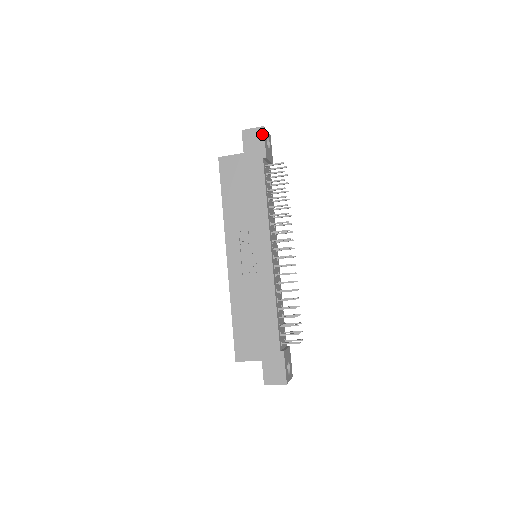
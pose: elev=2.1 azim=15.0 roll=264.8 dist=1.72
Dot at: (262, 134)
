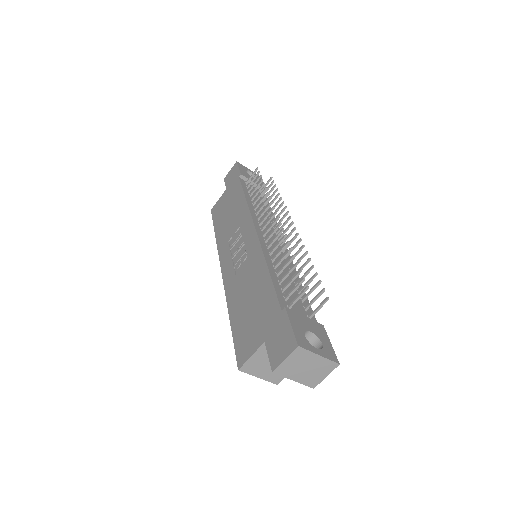
Dot at: (236, 166)
